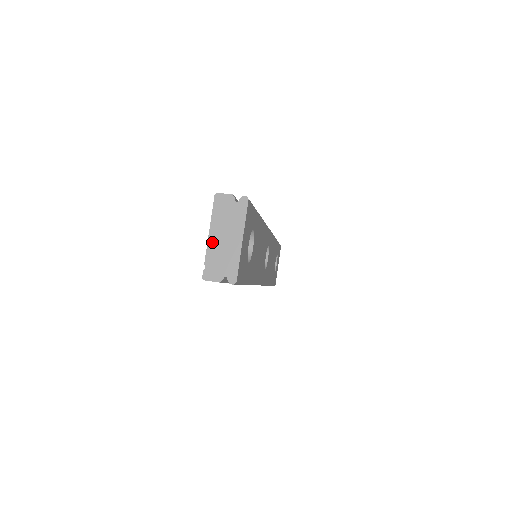
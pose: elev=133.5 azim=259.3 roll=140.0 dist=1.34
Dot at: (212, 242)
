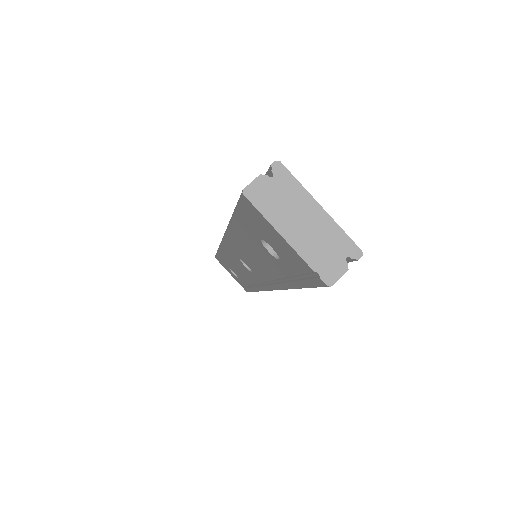
Dot at: (296, 242)
